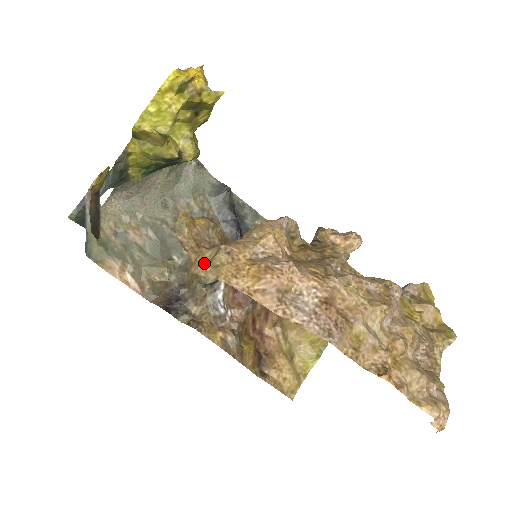
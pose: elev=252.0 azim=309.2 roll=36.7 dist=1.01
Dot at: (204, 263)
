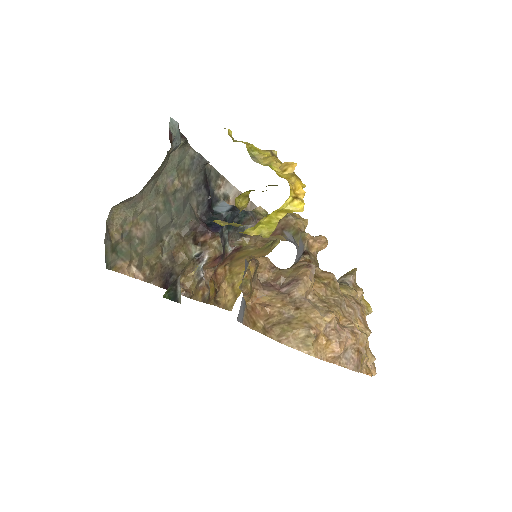
Dot at: (297, 341)
